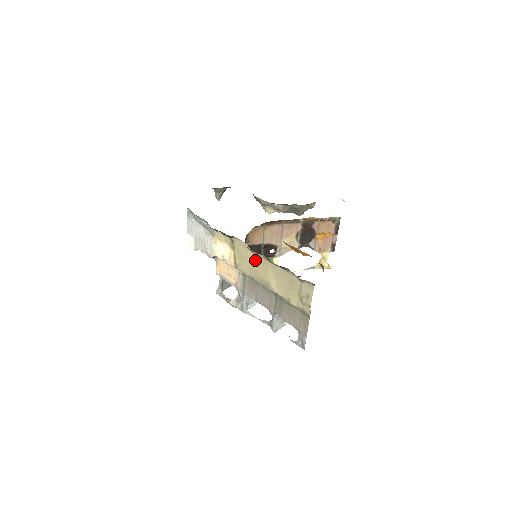
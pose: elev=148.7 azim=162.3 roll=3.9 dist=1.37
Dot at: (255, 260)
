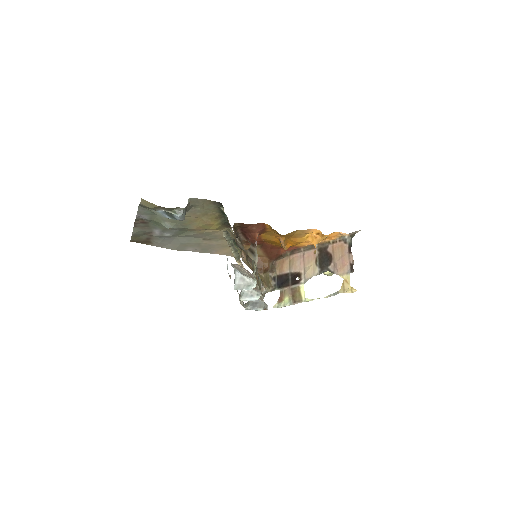
Dot at: occluded
